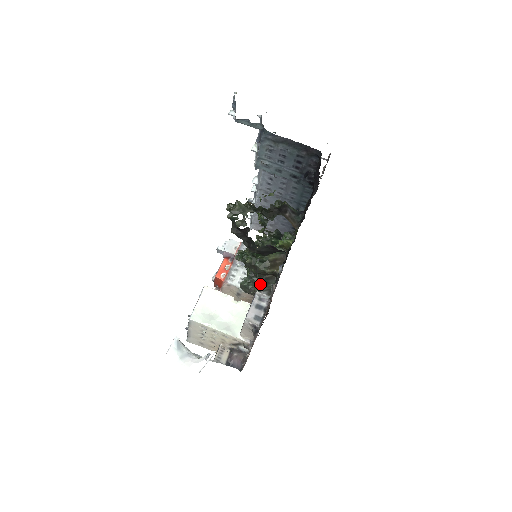
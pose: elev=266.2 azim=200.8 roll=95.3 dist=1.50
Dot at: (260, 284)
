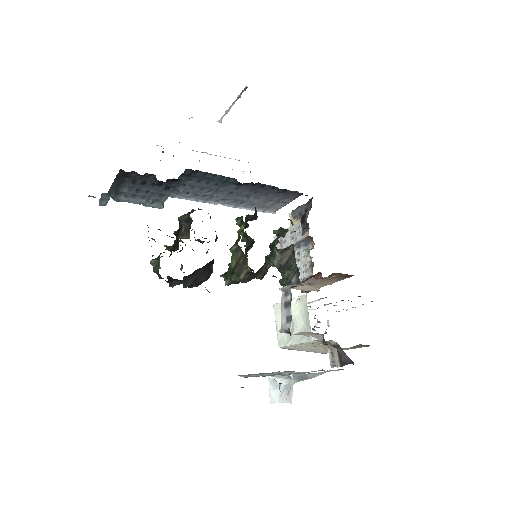
Dot at: (284, 275)
